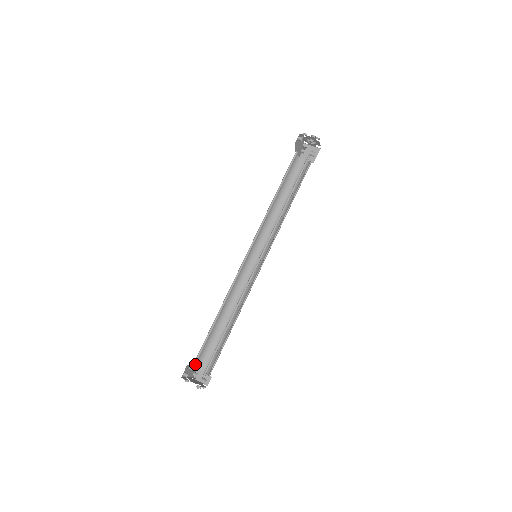
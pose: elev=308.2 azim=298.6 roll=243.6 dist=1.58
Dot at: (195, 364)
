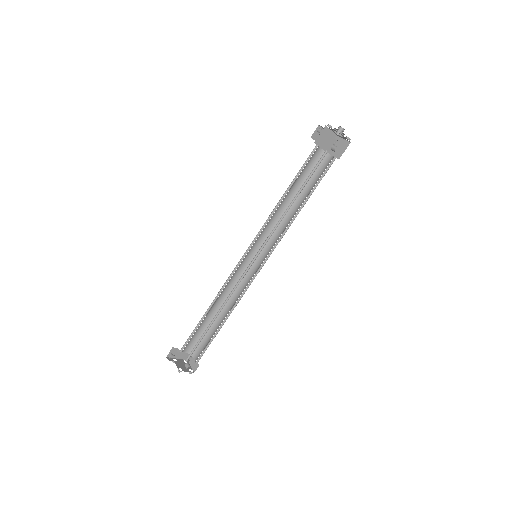
Dot at: occluded
